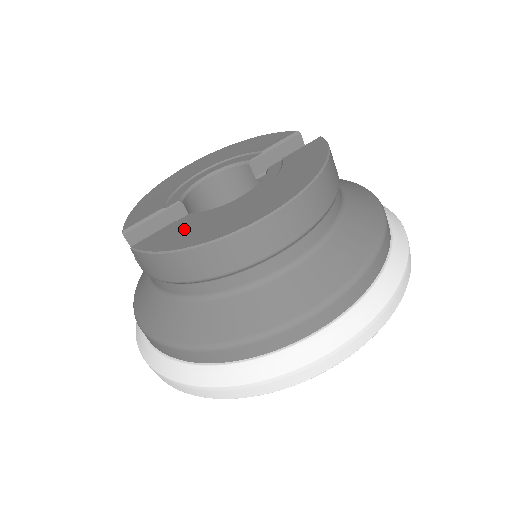
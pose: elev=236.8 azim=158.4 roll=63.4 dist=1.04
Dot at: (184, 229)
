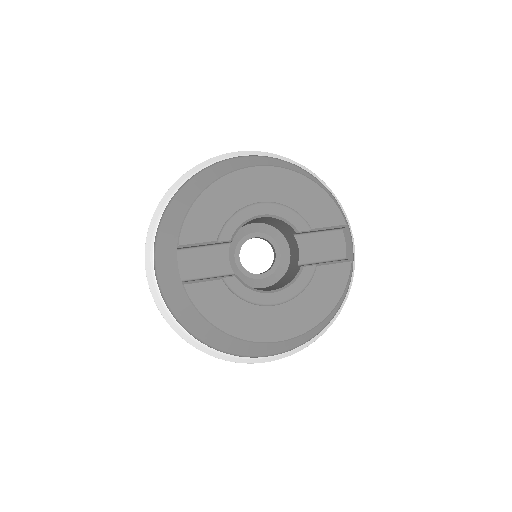
Dot at: (225, 302)
